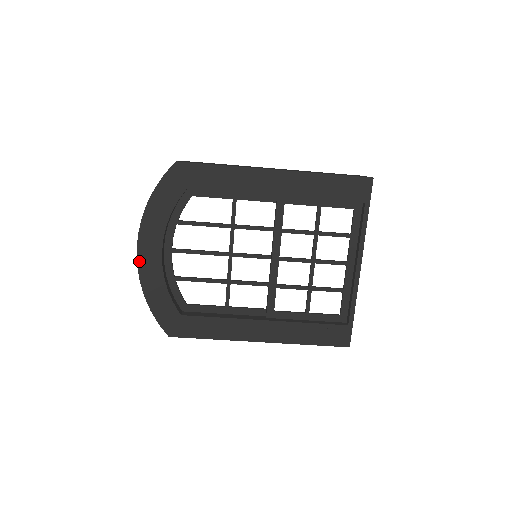
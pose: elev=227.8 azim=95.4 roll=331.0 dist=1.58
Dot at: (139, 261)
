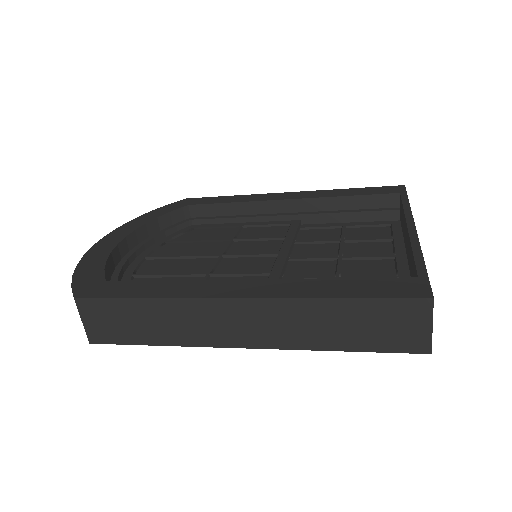
Dot at: occluded
